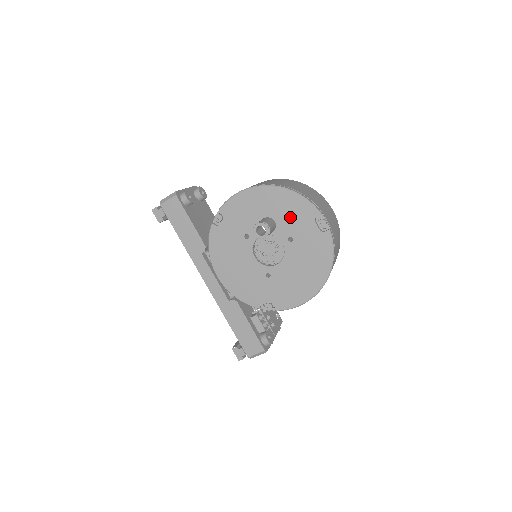
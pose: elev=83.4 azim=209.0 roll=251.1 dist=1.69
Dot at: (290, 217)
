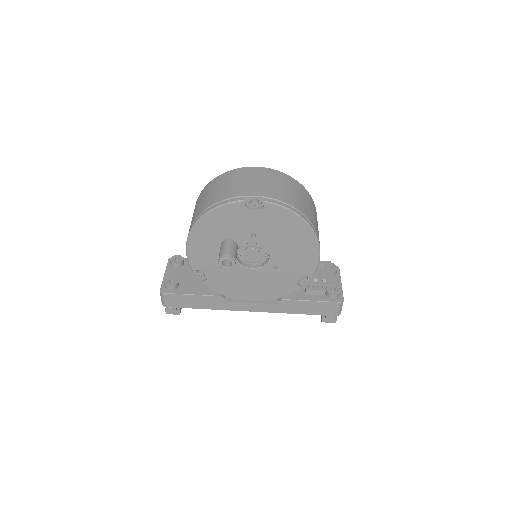
Dot at: (232, 225)
